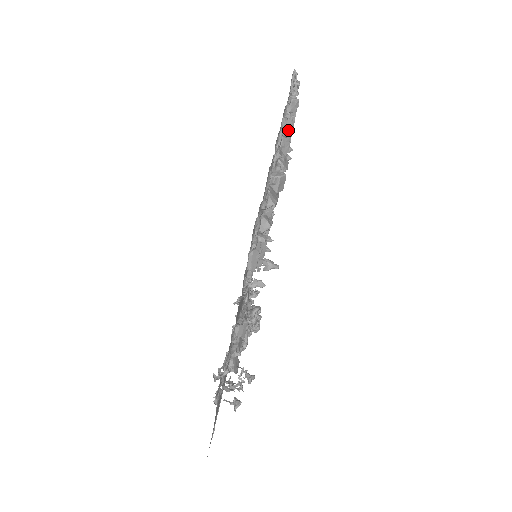
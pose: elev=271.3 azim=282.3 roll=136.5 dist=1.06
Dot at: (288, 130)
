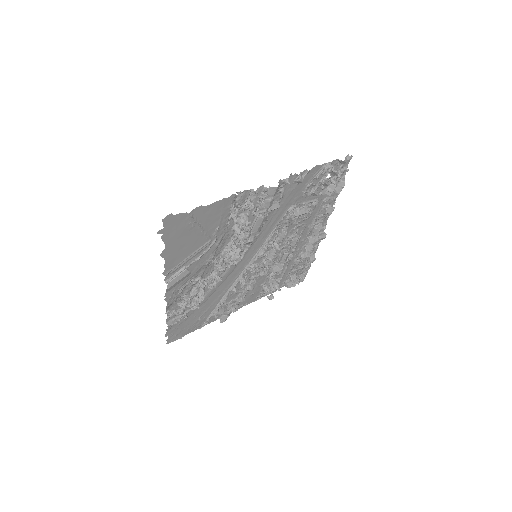
Dot at: (322, 235)
